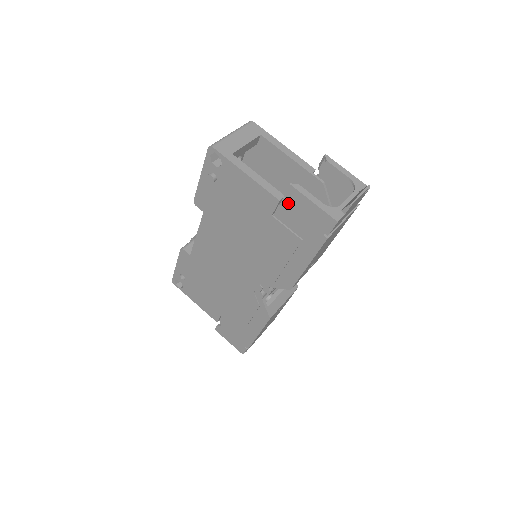
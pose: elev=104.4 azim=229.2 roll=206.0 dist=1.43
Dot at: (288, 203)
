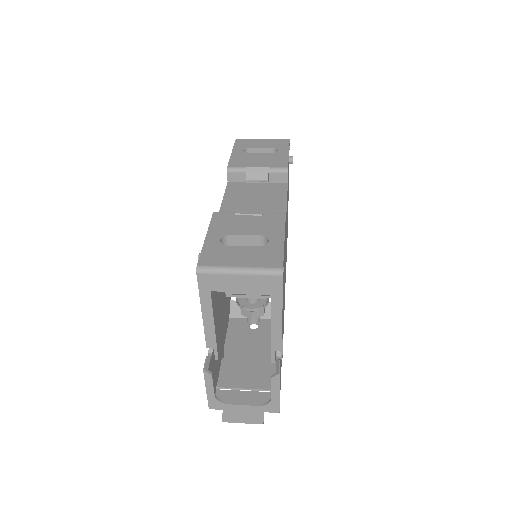
Dot at: occluded
